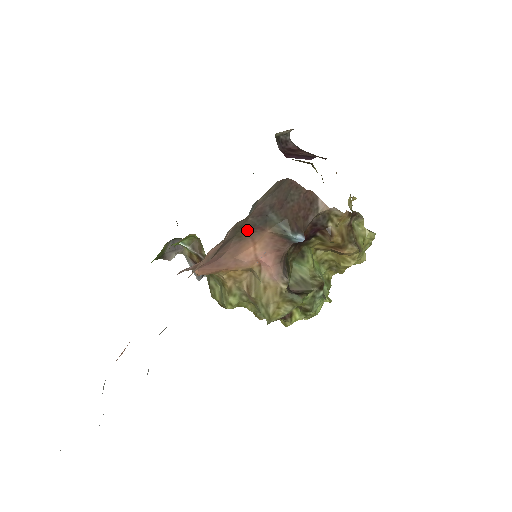
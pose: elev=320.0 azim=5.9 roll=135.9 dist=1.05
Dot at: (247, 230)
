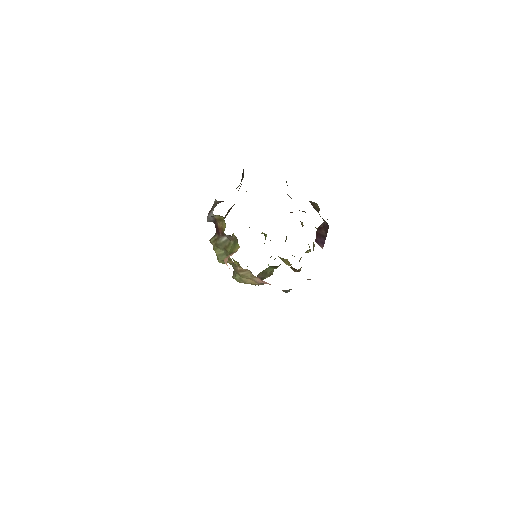
Dot at: occluded
